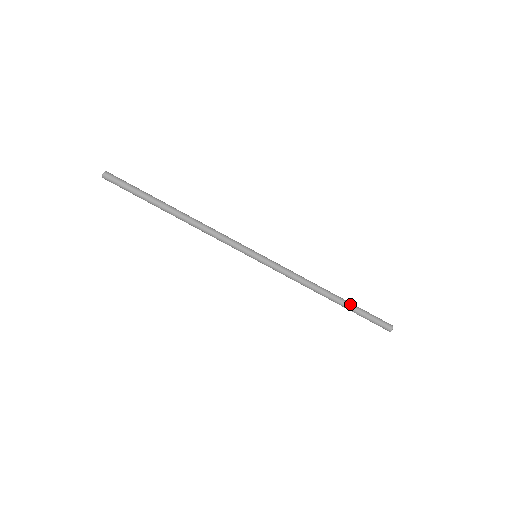
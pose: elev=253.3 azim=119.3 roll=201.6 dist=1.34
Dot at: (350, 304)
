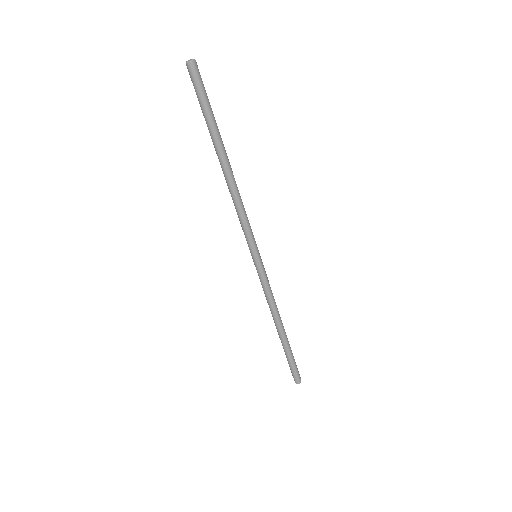
Dot at: (286, 348)
